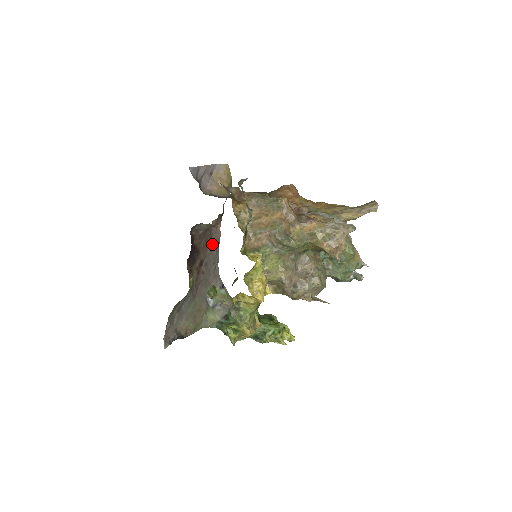
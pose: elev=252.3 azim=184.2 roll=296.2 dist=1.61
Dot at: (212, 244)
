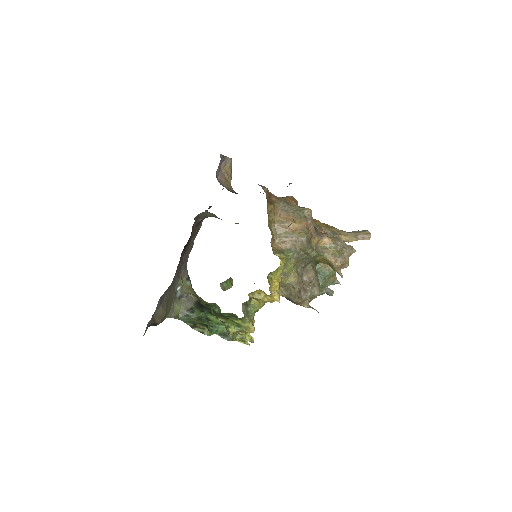
Dot at: (195, 233)
